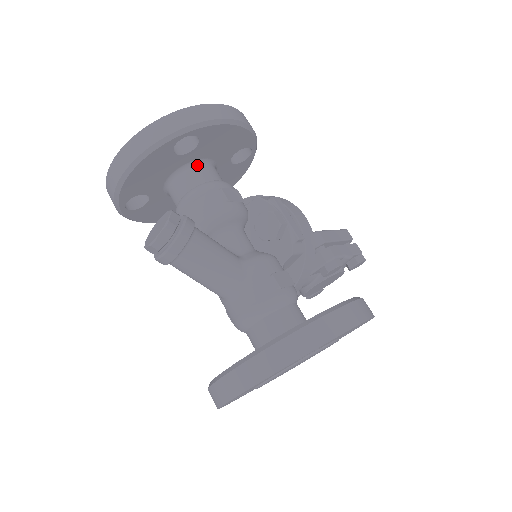
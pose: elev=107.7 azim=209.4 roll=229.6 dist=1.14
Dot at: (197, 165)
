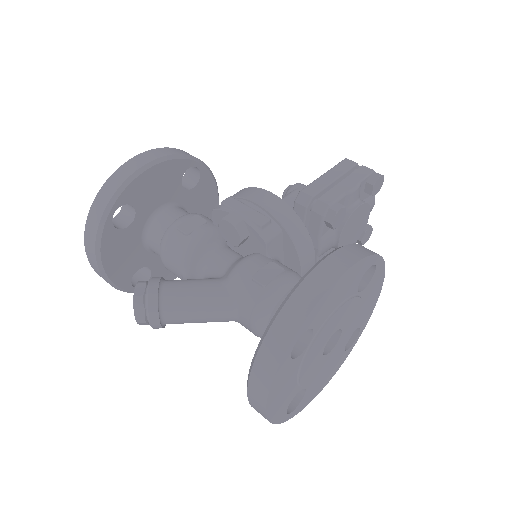
Dot at: (154, 219)
